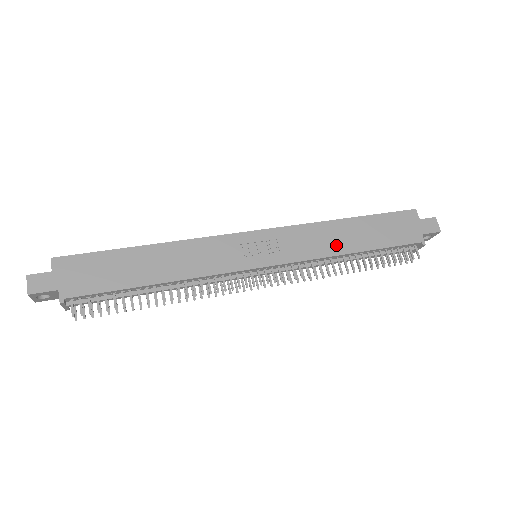
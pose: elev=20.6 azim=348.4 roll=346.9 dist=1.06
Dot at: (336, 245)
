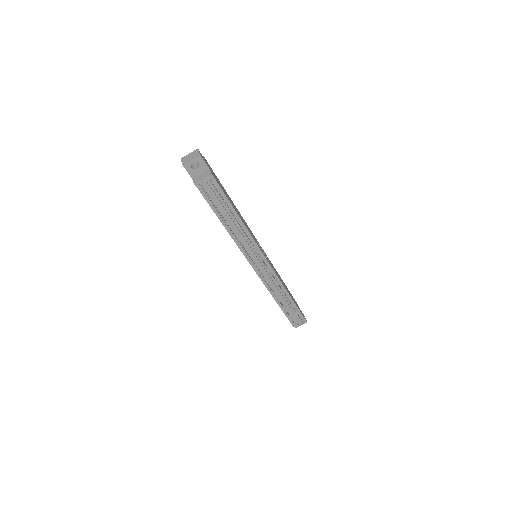
Dot at: occluded
